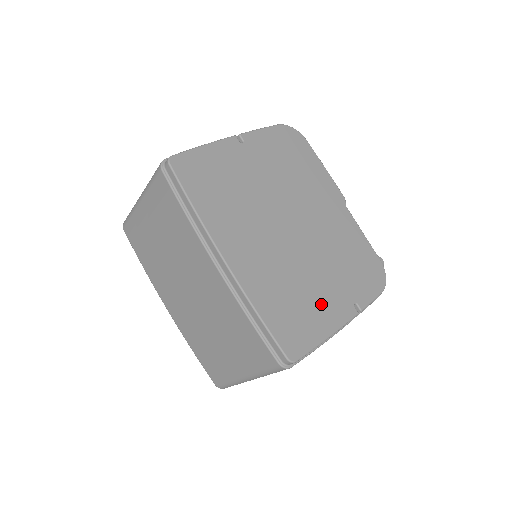
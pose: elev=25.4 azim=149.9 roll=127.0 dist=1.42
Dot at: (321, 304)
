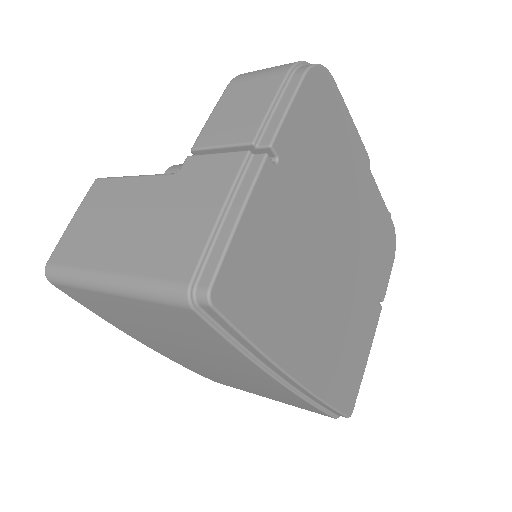
Dot at: (362, 331)
